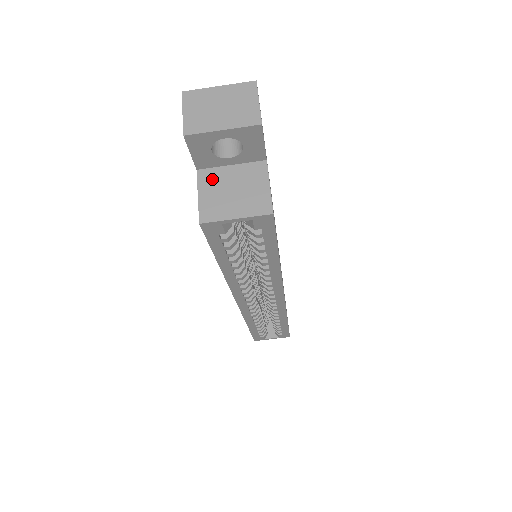
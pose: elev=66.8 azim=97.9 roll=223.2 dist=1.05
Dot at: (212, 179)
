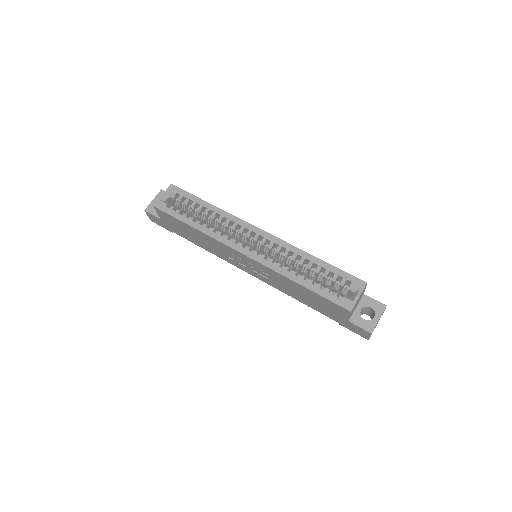
Dot at: occluded
